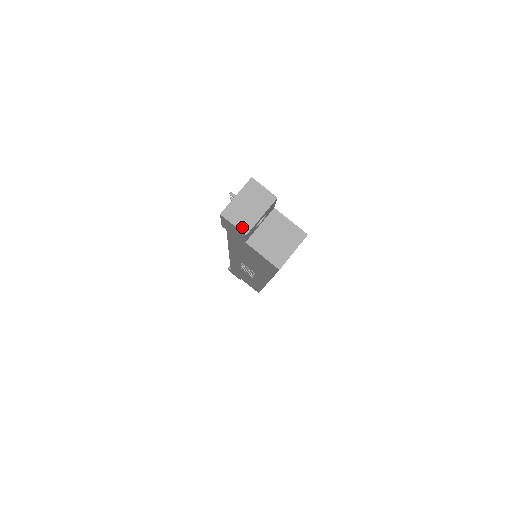
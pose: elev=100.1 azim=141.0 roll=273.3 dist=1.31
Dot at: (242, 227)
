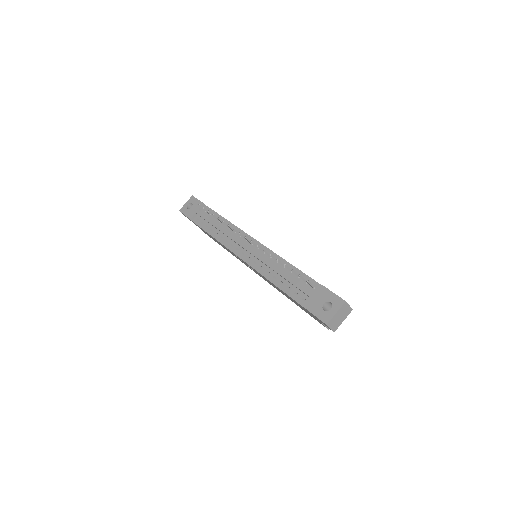
Dot at: (334, 329)
